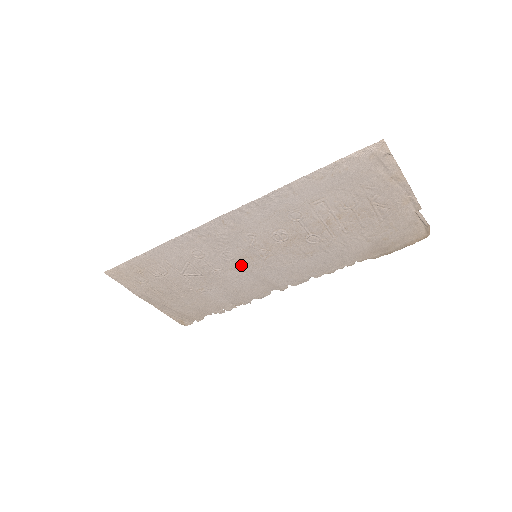
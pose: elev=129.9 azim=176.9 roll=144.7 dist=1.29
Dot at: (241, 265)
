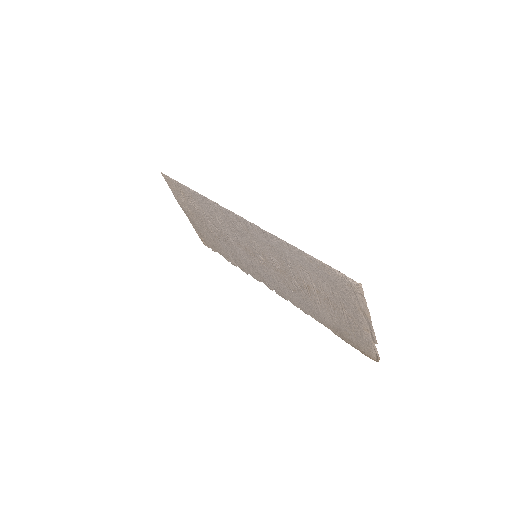
Dot at: (246, 251)
